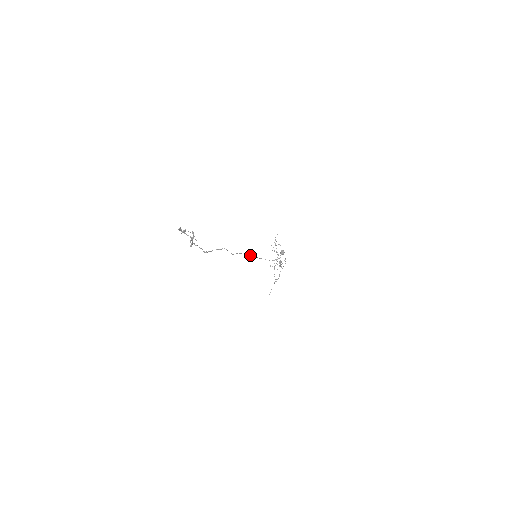
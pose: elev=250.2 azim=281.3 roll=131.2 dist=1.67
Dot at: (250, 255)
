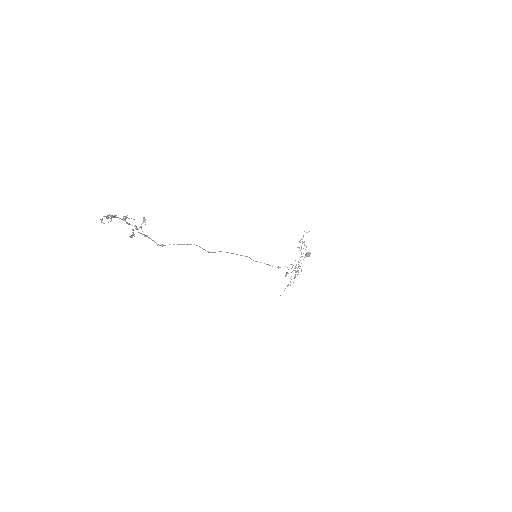
Dot at: (242, 255)
